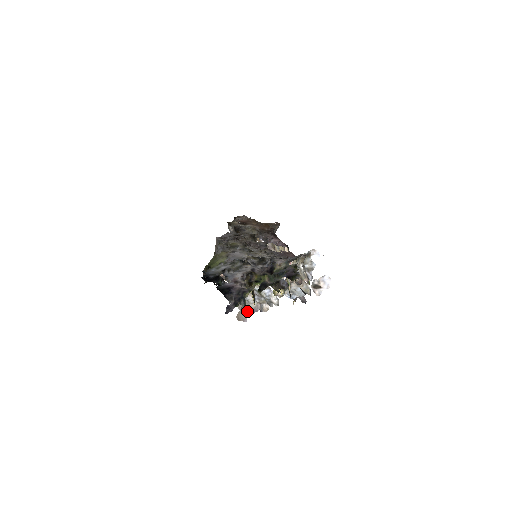
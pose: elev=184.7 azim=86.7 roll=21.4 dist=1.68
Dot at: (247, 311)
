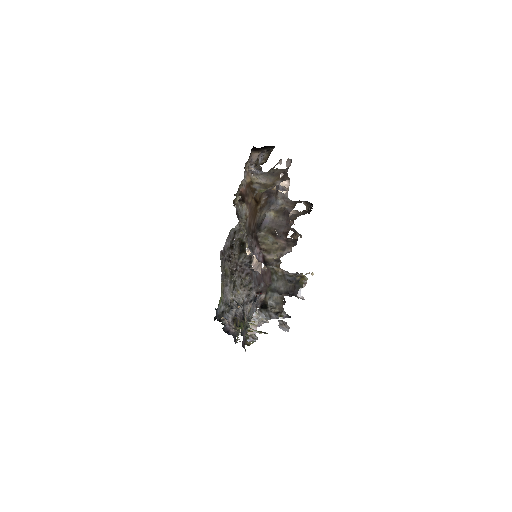
Dot at: occluded
